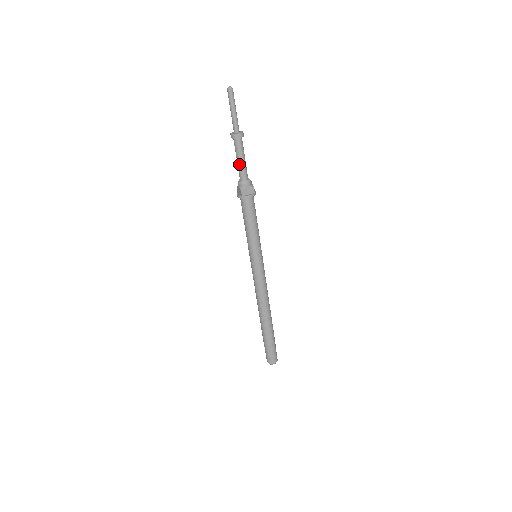
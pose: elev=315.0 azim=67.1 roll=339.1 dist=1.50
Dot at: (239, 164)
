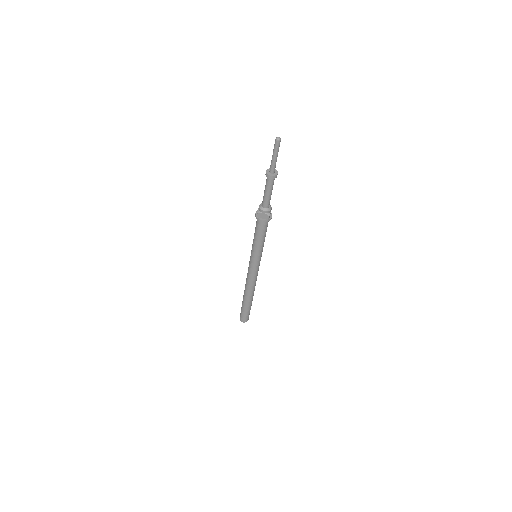
Dot at: (264, 194)
